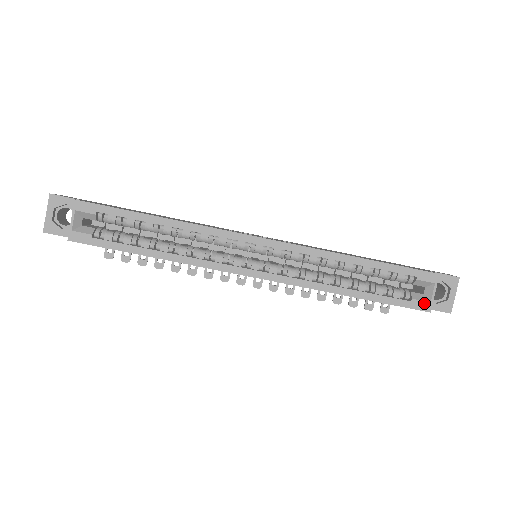
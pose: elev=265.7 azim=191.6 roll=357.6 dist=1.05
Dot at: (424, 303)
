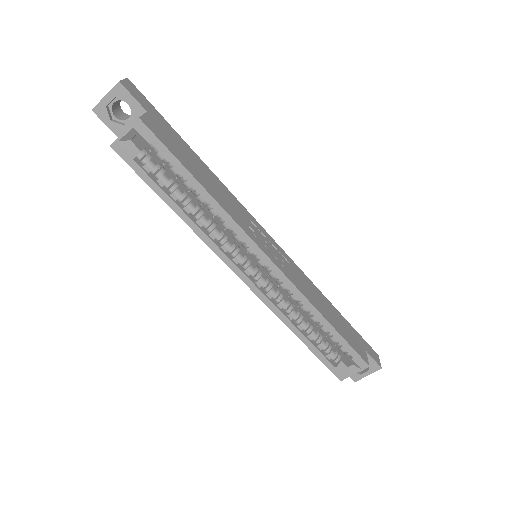
Dot at: (342, 374)
